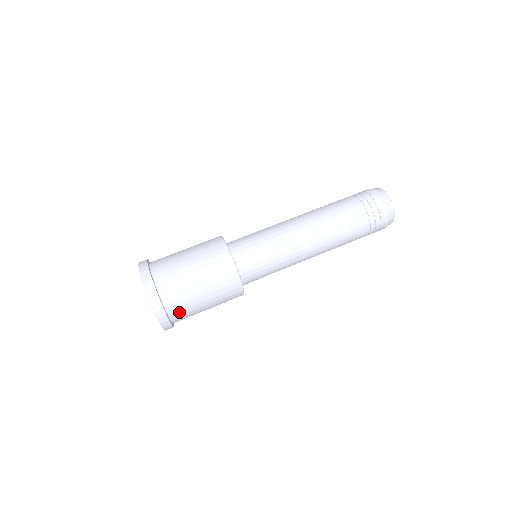
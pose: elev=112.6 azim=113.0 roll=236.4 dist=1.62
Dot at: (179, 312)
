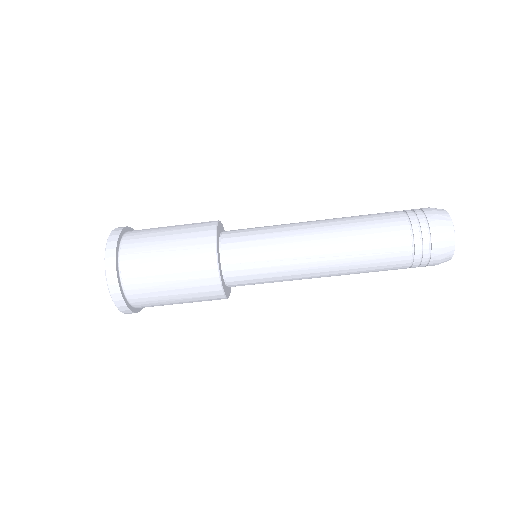
Dot at: (149, 306)
